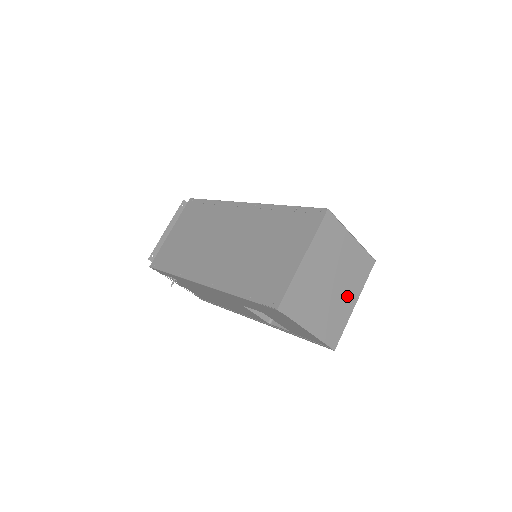
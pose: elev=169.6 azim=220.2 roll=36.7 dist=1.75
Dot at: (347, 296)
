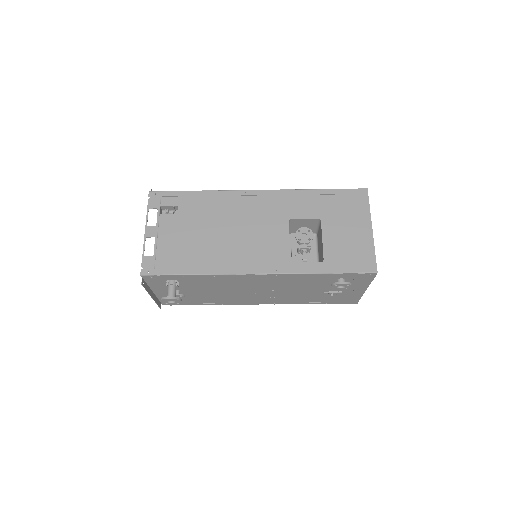
Dot at: occluded
